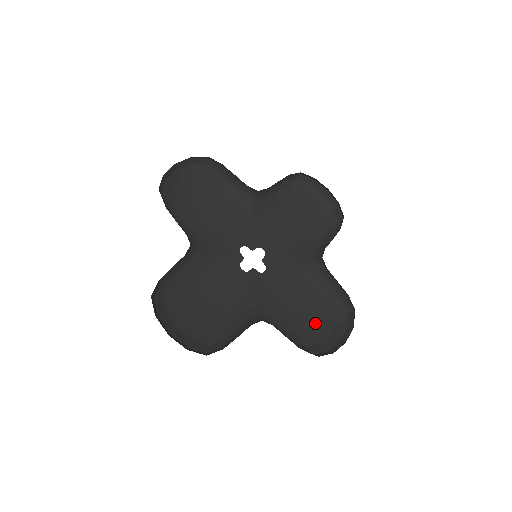
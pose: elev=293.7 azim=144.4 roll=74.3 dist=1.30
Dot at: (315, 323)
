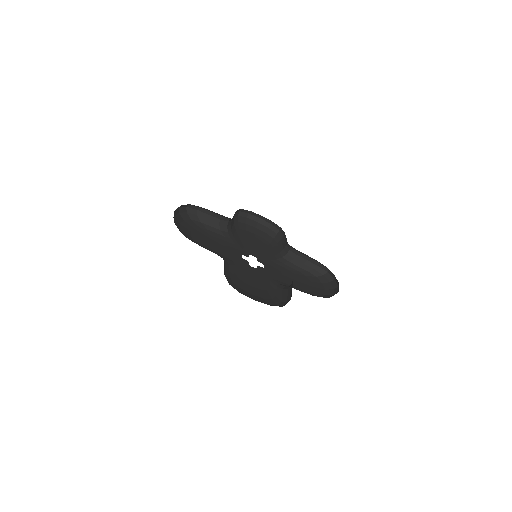
Dot at: (312, 287)
